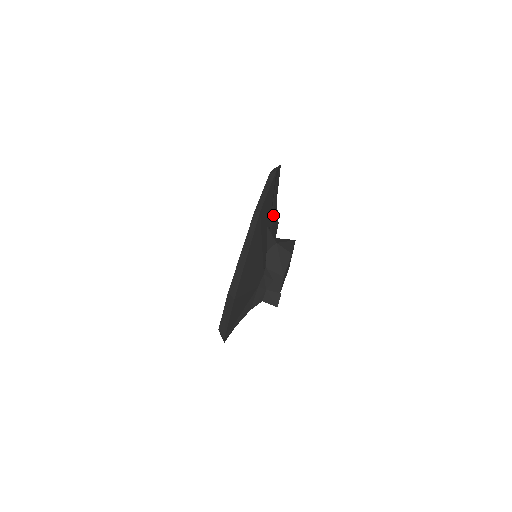
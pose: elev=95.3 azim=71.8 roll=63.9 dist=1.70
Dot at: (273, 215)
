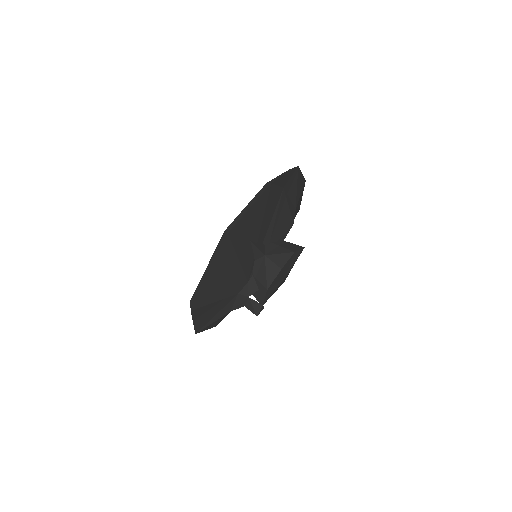
Dot at: (276, 221)
